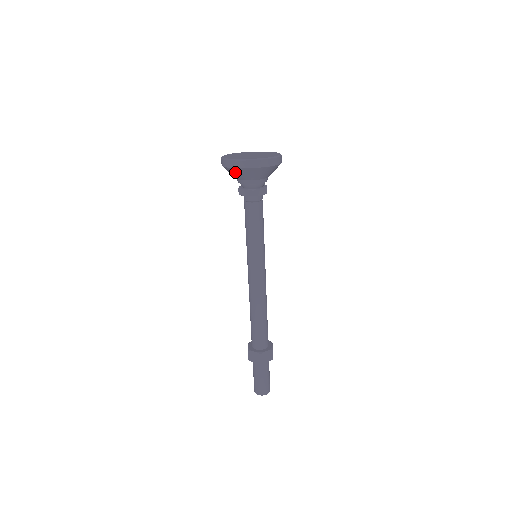
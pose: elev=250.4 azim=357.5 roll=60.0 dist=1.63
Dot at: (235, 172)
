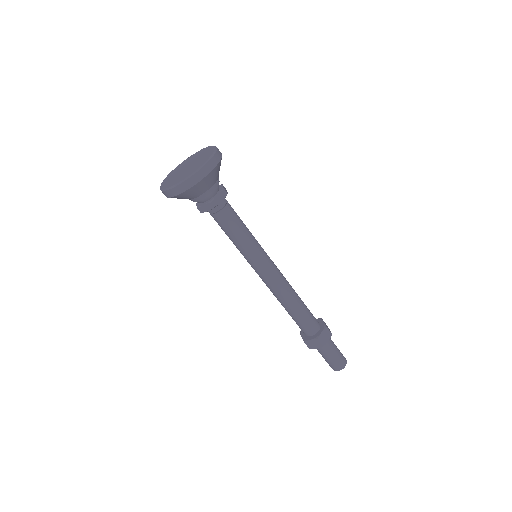
Dot at: (182, 197)
